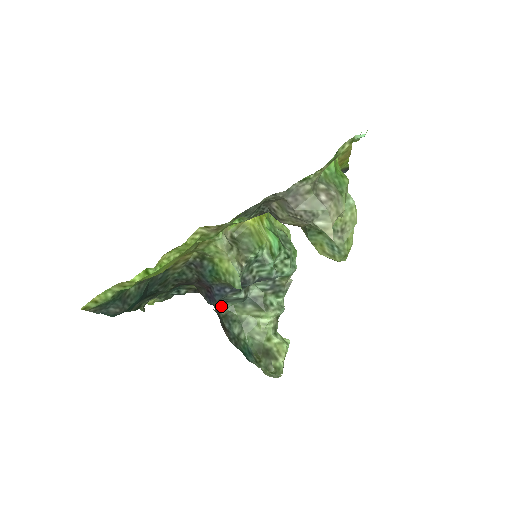
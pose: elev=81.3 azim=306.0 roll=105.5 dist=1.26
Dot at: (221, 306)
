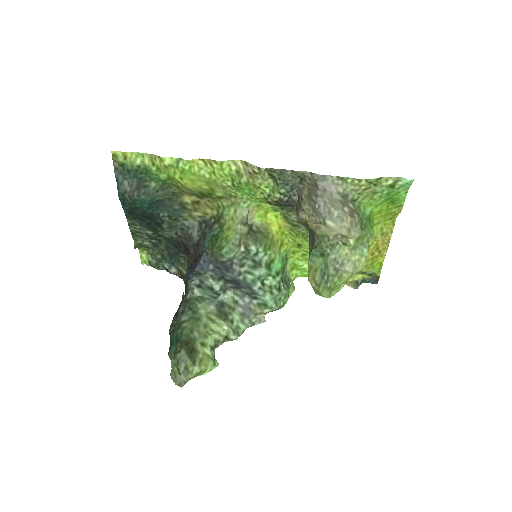
Dot at: (192, 288)
